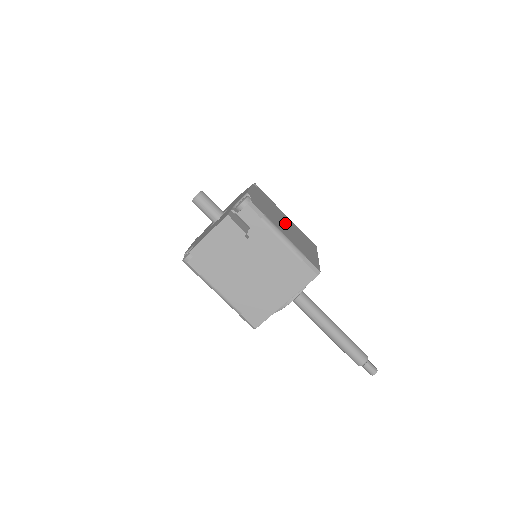
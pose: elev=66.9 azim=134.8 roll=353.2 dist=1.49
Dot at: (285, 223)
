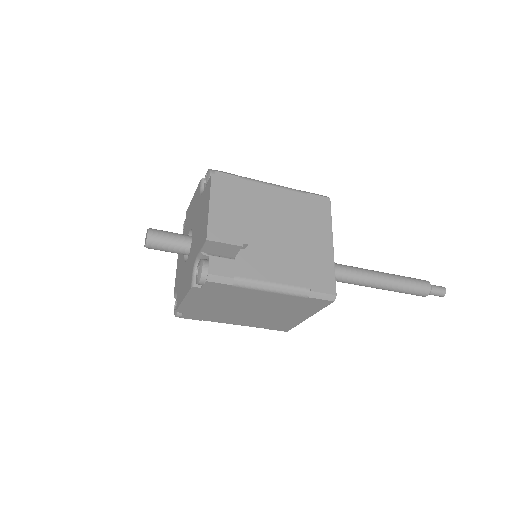
Dot at: occluded
